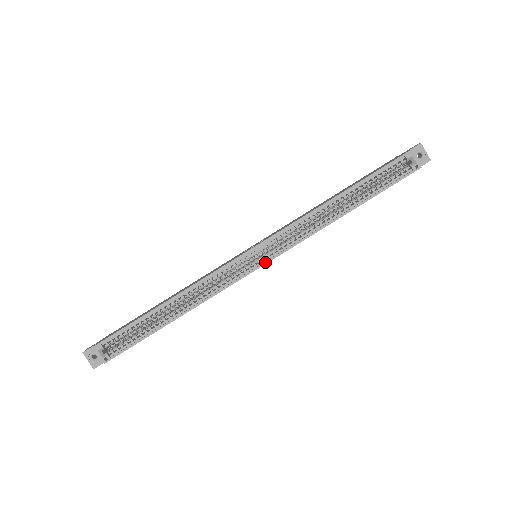
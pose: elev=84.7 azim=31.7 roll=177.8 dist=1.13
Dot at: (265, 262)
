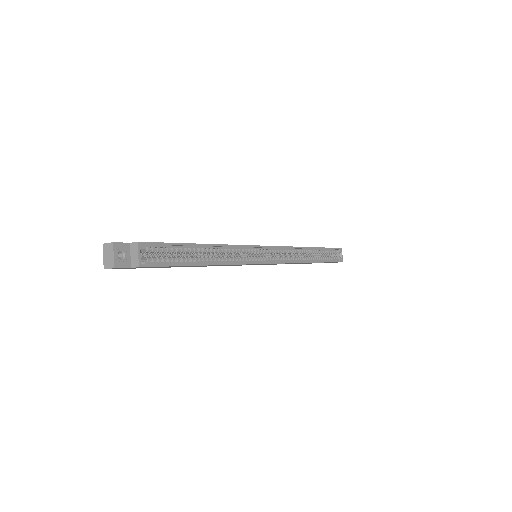
Dot at: (273, 262)
